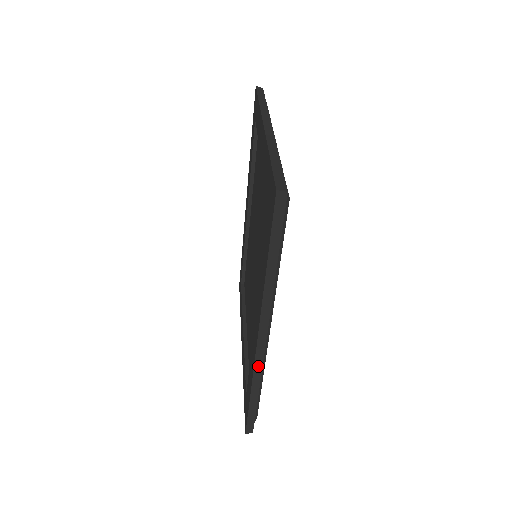
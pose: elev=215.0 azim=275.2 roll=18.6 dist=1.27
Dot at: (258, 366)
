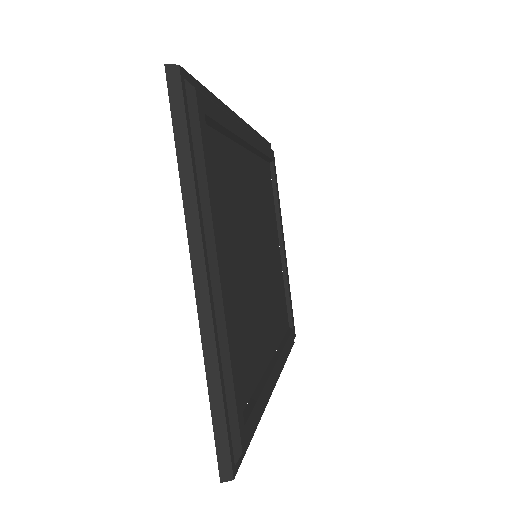
Dot at: occluded
